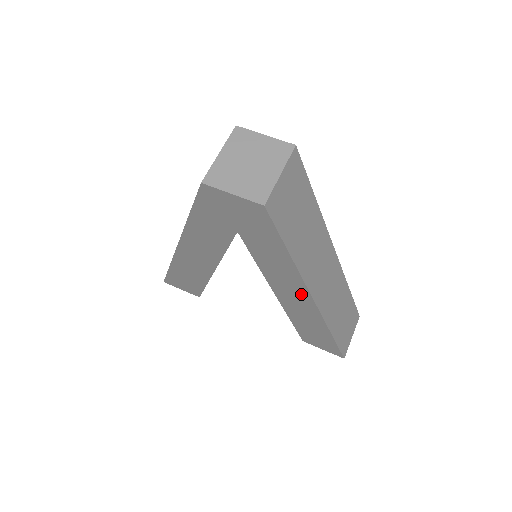
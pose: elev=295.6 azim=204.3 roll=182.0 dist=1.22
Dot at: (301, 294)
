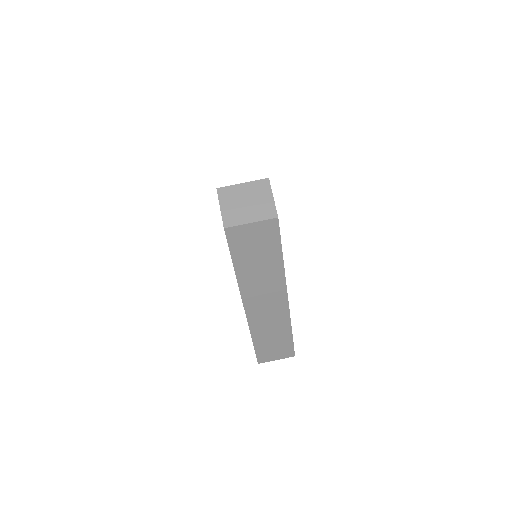
Dot at: occluded
